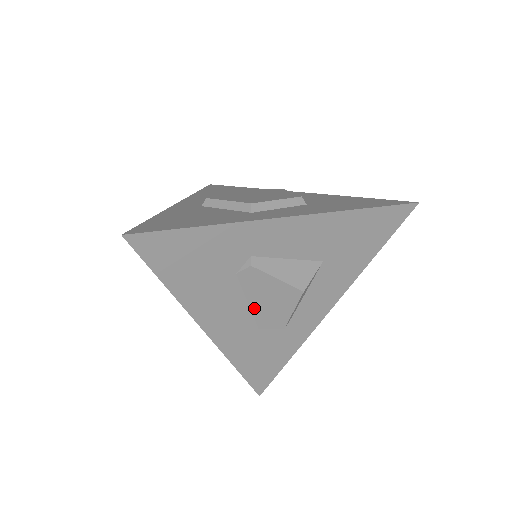
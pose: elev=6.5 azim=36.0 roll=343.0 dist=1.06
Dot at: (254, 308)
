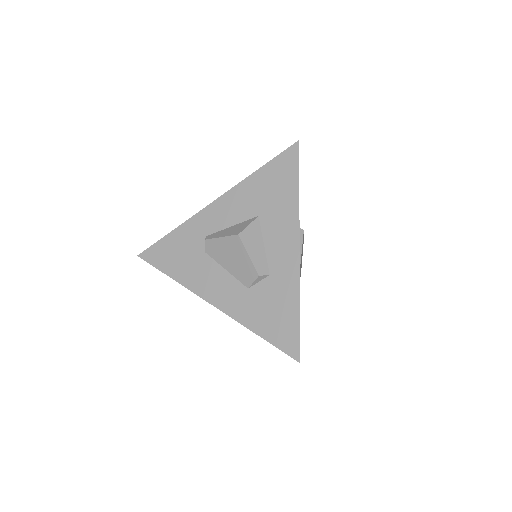
Dot at: (232, 271)
